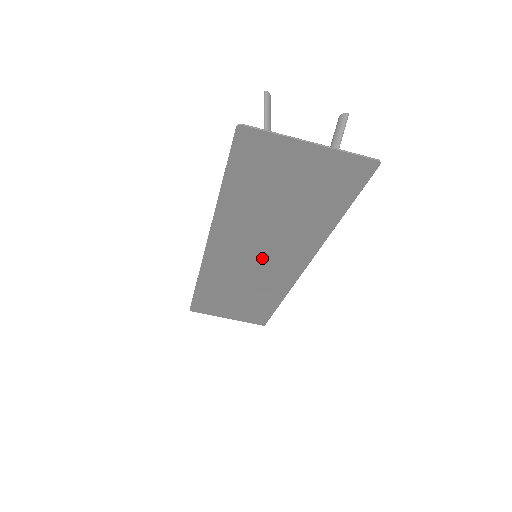
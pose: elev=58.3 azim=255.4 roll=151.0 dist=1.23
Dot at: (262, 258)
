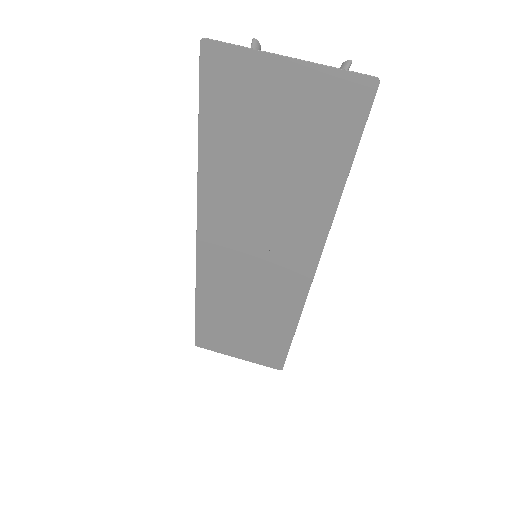
Dot at: (262, 257)
